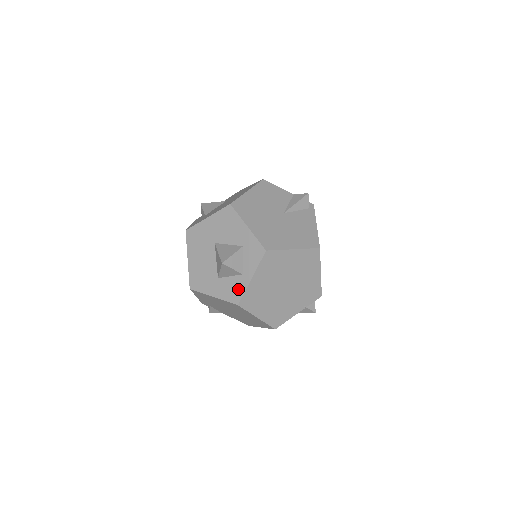
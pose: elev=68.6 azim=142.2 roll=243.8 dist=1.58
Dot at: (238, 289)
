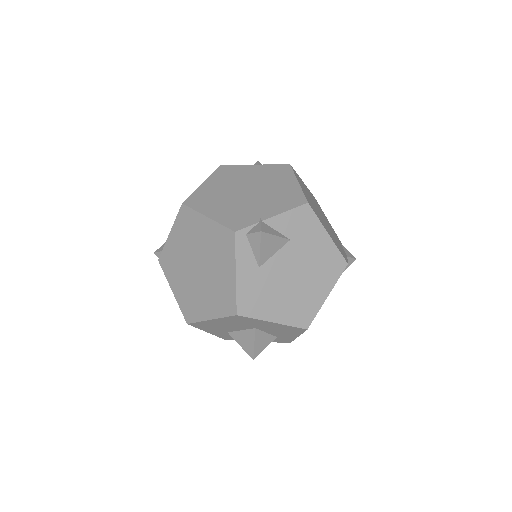
Dot at: occluded
